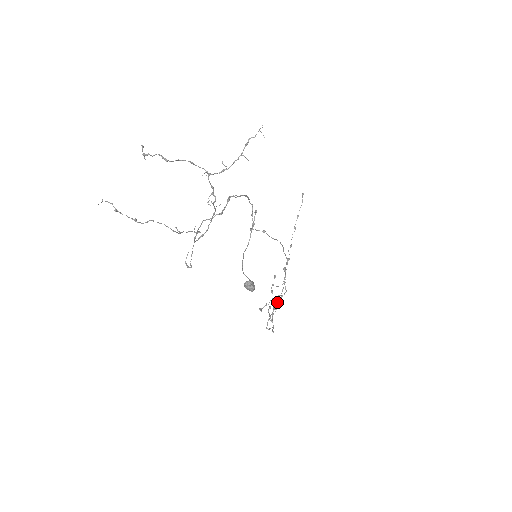
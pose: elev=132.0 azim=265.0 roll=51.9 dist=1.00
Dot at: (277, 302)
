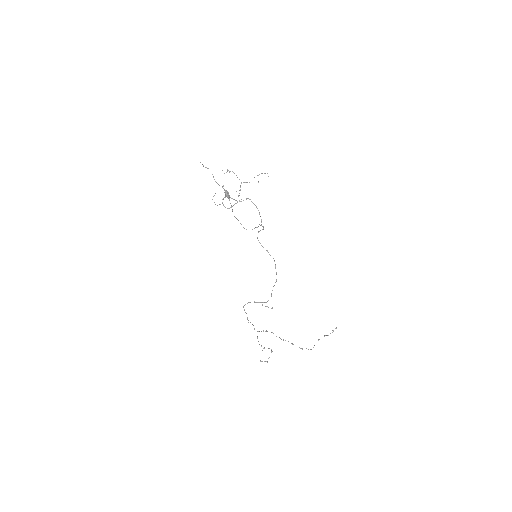
Dot at: (267, 331)
